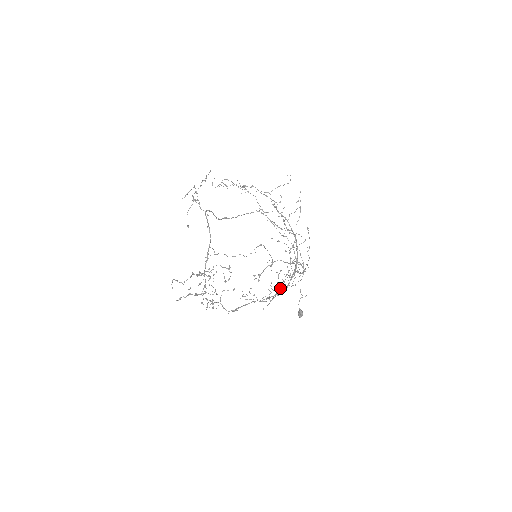
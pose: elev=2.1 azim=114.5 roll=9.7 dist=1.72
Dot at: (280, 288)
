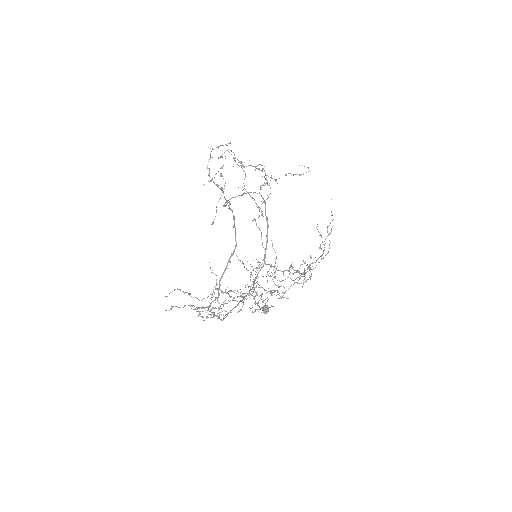
Dot at: (282, 297)
